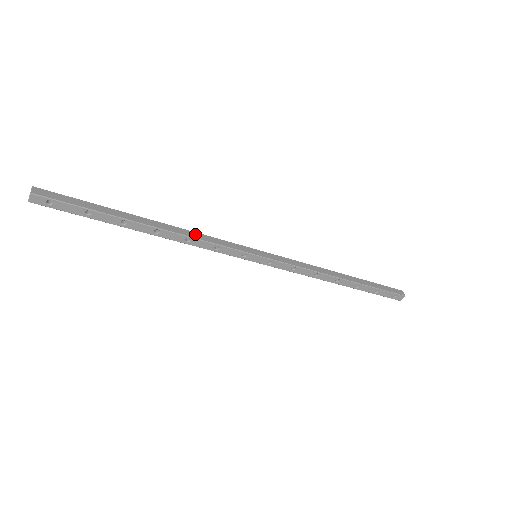
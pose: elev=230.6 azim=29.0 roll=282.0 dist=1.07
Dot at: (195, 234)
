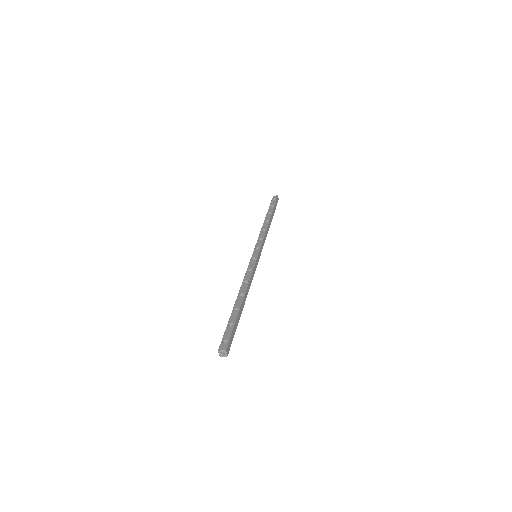
Dot at: (250, 281)
